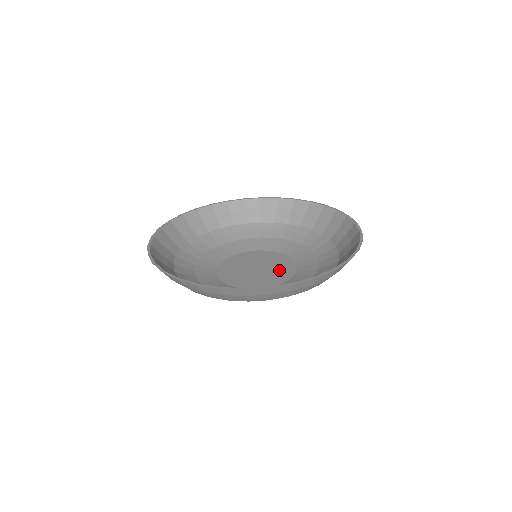
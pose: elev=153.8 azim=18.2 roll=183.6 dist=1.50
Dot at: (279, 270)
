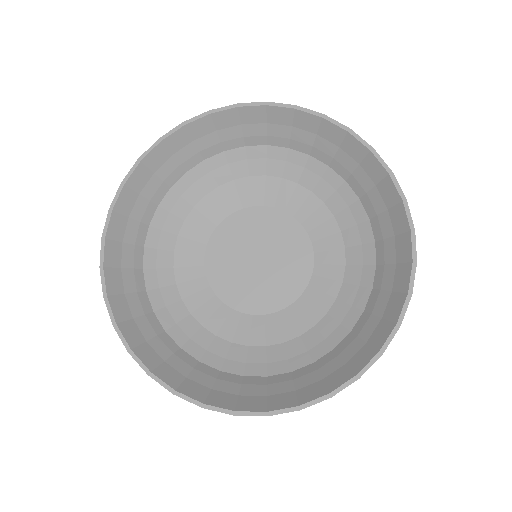
Dot at: (286, 244)
